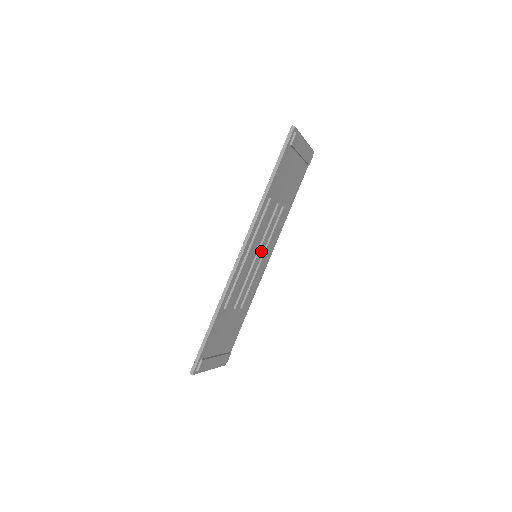
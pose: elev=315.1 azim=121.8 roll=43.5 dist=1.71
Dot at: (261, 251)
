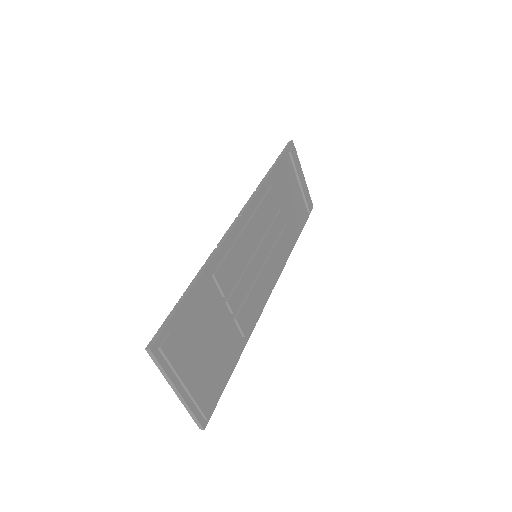
Dot at: (262, 251)
